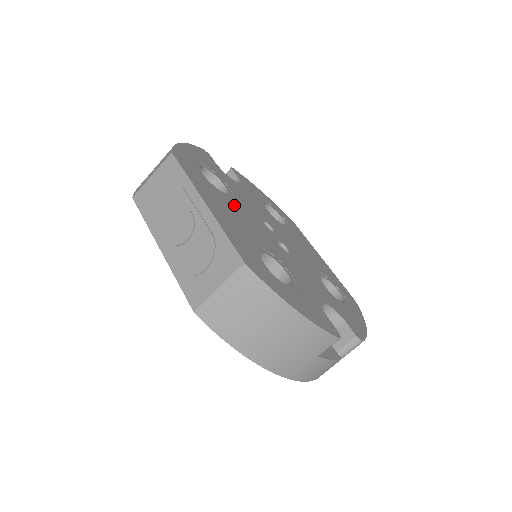
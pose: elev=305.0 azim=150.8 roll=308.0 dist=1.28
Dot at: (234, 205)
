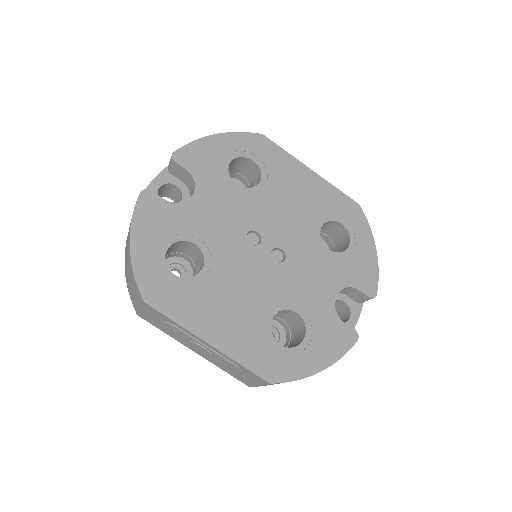
Dot at: (219, 276)
